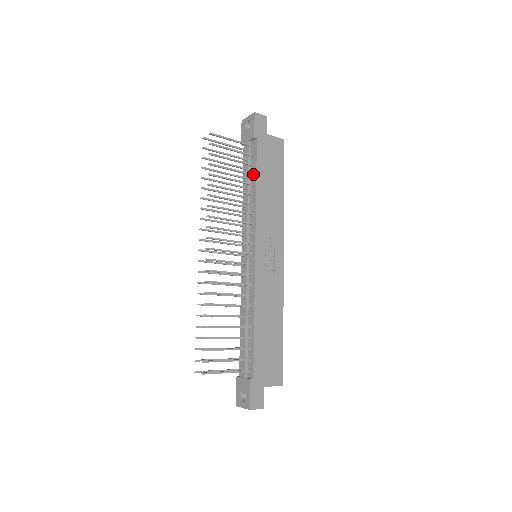
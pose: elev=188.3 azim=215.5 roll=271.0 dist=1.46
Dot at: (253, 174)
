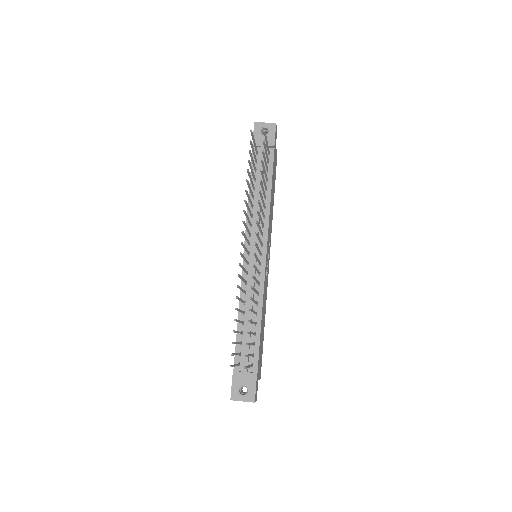
Dot at: (268, 179)
